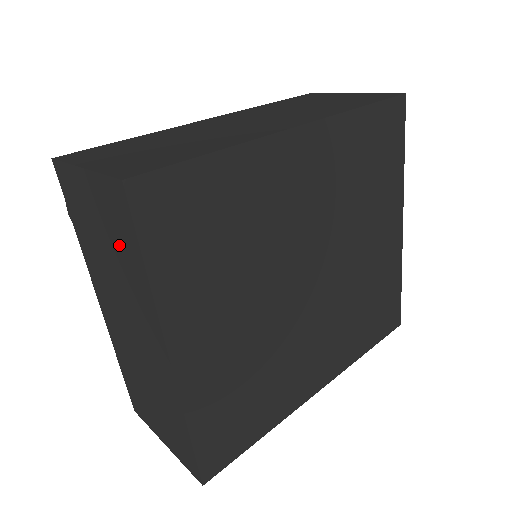
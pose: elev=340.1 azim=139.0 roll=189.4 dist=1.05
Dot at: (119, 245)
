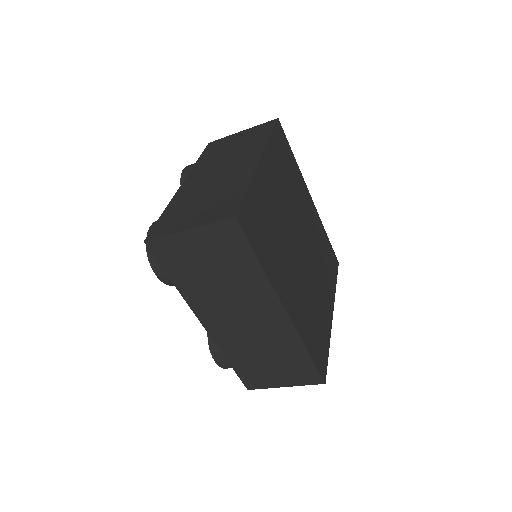
Dot at: (251, 139)
